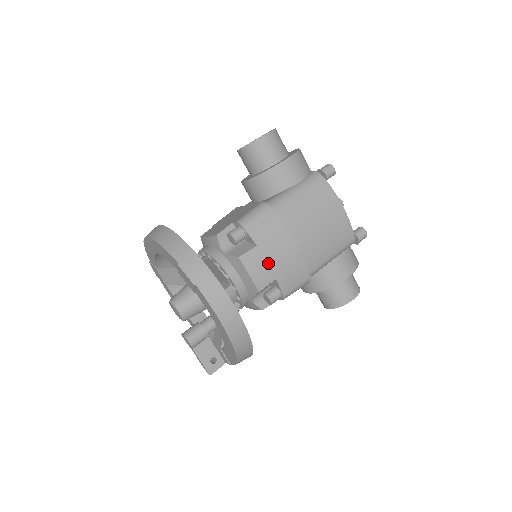
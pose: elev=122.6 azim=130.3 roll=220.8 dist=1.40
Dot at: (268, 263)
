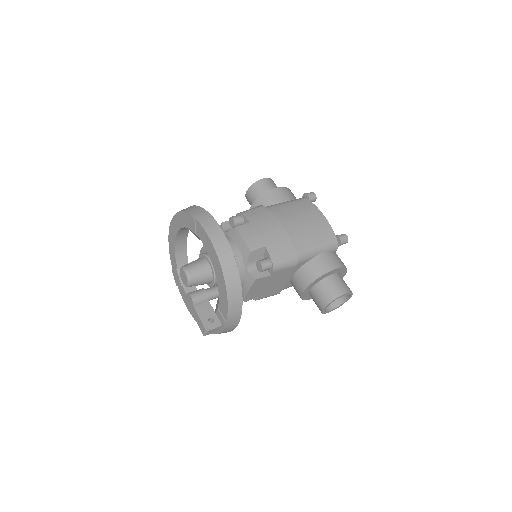
Dot at: (258, 234)
